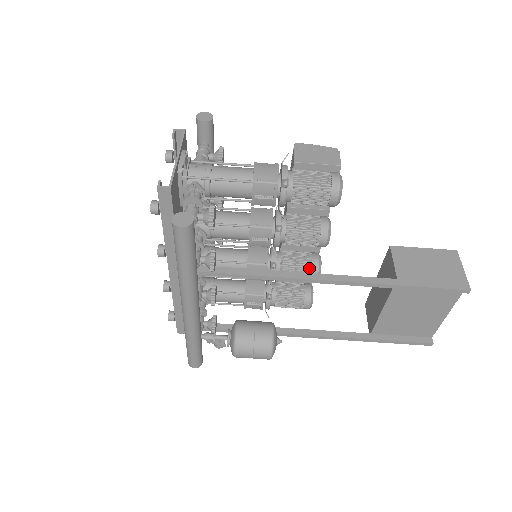
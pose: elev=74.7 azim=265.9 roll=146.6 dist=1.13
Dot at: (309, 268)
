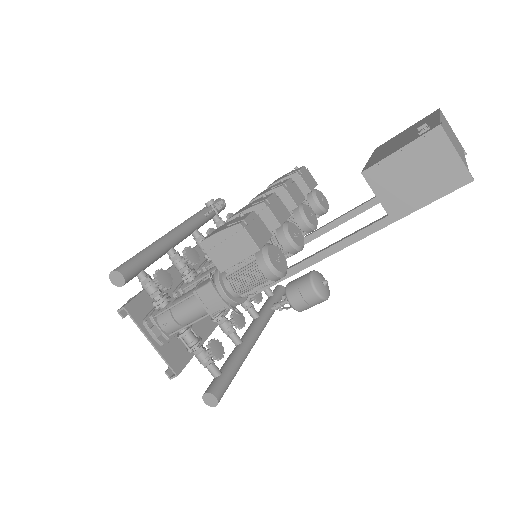
Dot at: (303, 233)
